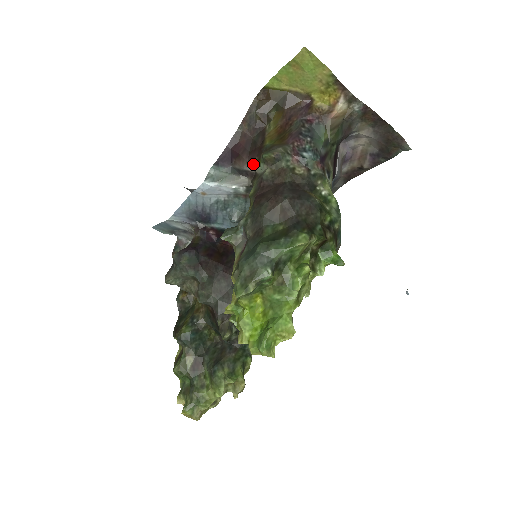
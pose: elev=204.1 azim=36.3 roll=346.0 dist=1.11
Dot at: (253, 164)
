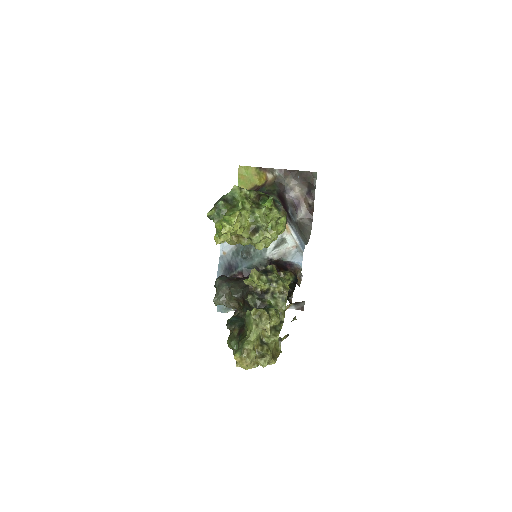
Dot at: occluded
